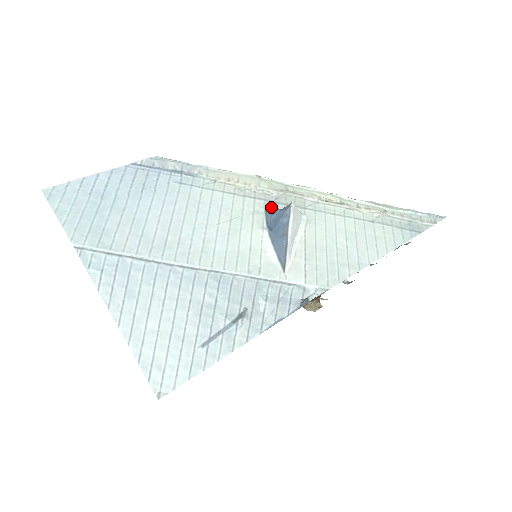
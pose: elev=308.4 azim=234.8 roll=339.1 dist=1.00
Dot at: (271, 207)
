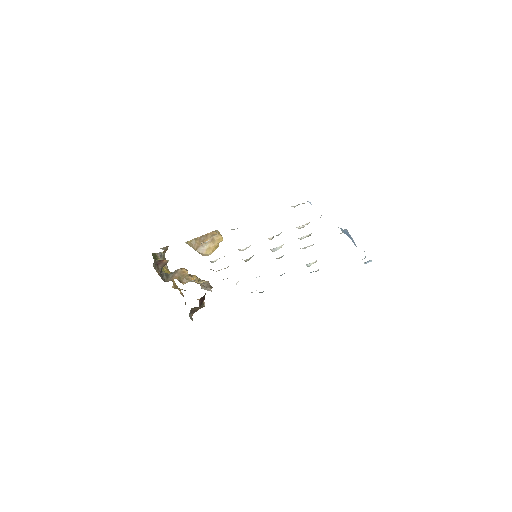
Dot at: occluded
